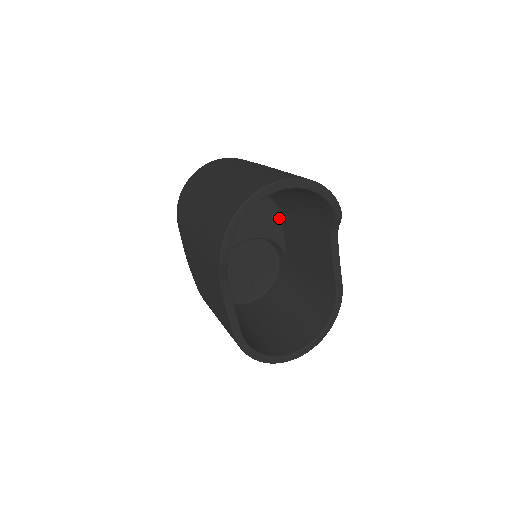
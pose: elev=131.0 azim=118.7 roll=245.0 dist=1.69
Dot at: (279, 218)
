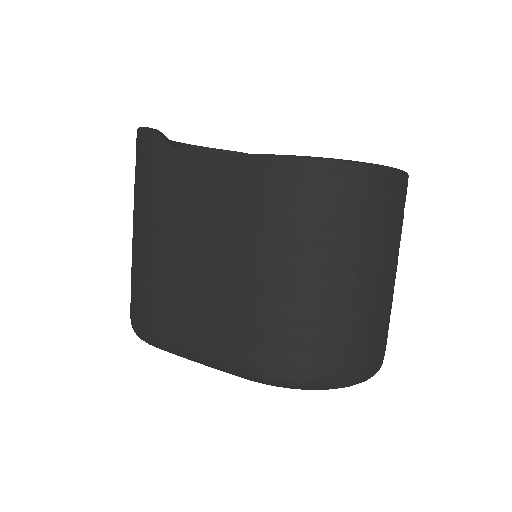
Dot at: occluded
